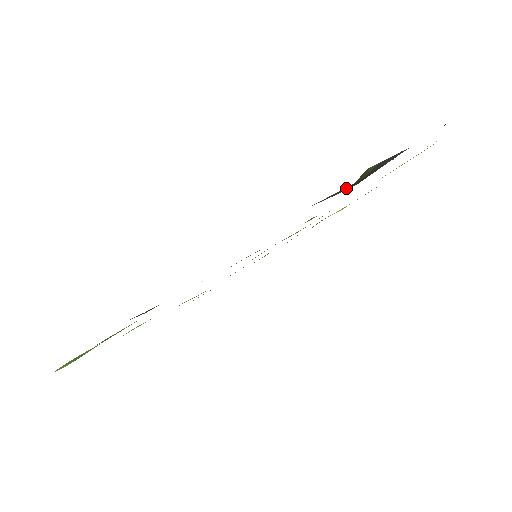
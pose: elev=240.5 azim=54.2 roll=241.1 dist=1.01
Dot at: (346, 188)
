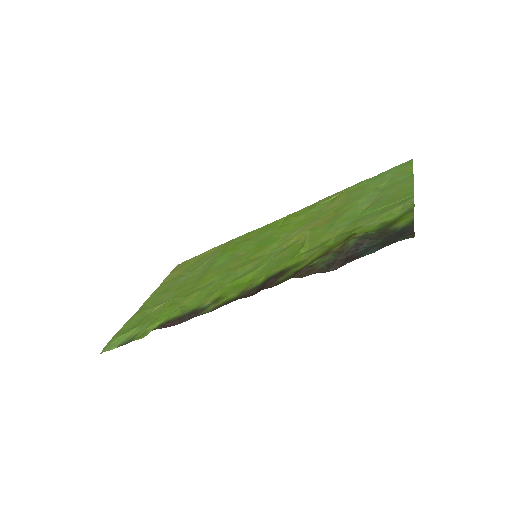
Dot at: (328, 265)
